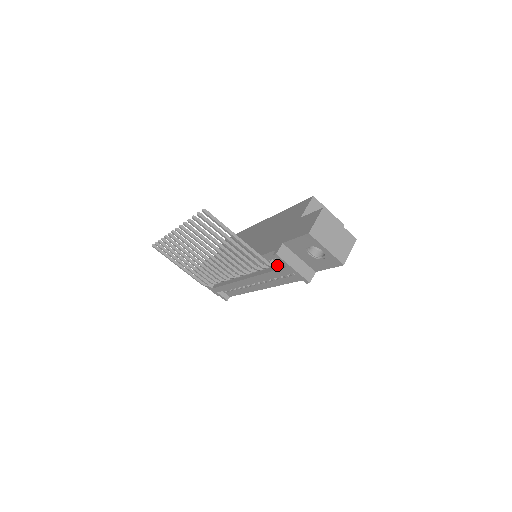
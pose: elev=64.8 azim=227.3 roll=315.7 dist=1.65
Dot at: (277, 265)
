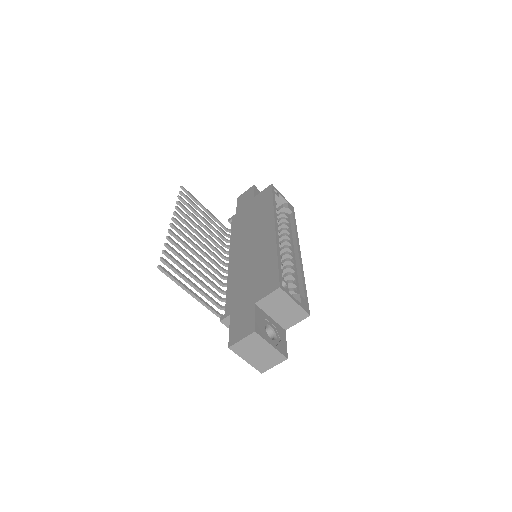
Dot at: occluded
